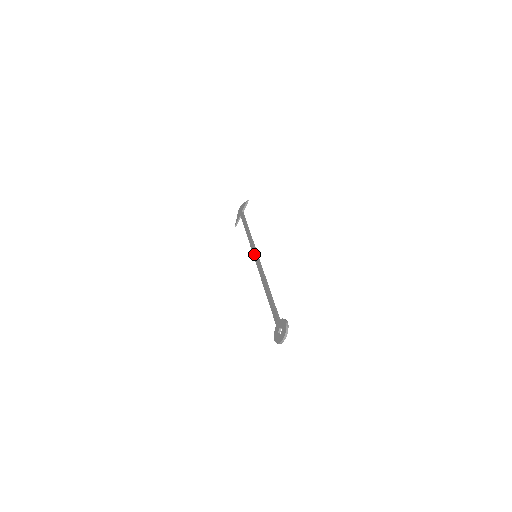
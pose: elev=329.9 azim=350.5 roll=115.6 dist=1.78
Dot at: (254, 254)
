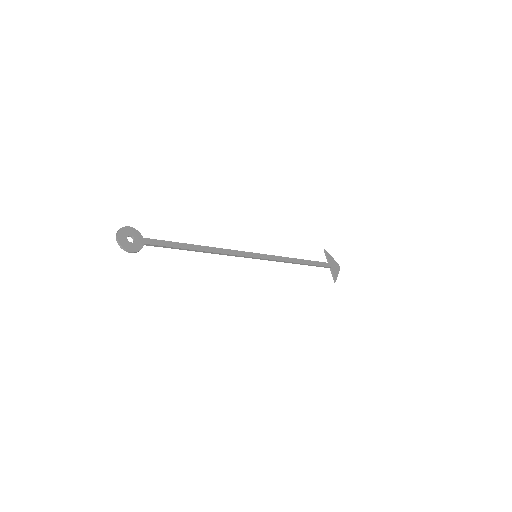
Dot at: (258, 257)
